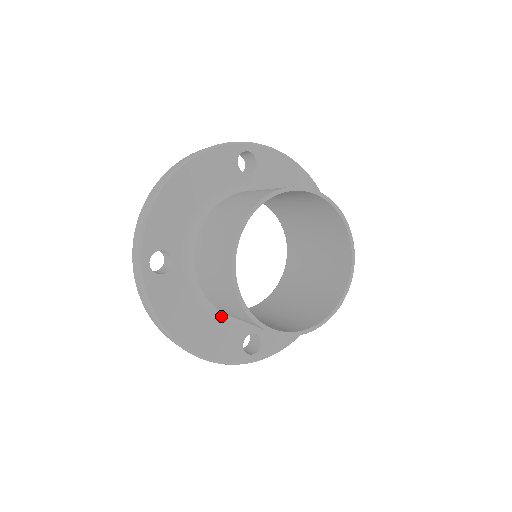
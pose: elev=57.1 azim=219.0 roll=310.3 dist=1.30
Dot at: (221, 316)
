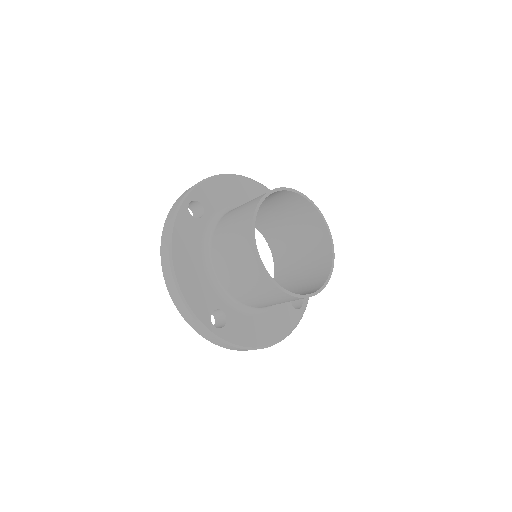
Dot at: (211, 276)
